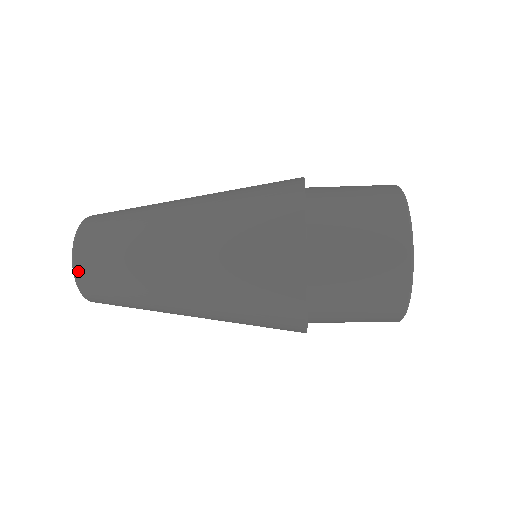
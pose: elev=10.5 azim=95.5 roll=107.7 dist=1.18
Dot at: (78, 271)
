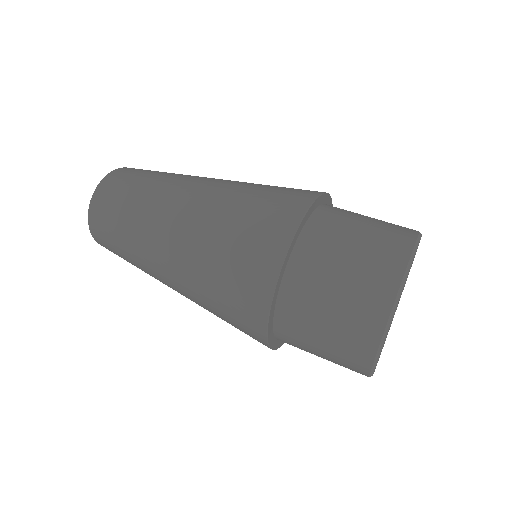
Dot at: occluded
